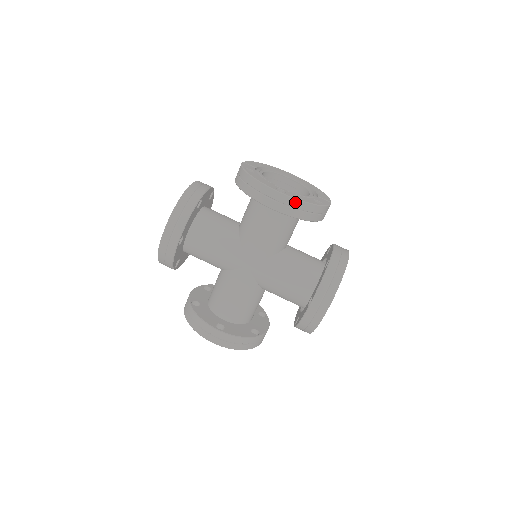
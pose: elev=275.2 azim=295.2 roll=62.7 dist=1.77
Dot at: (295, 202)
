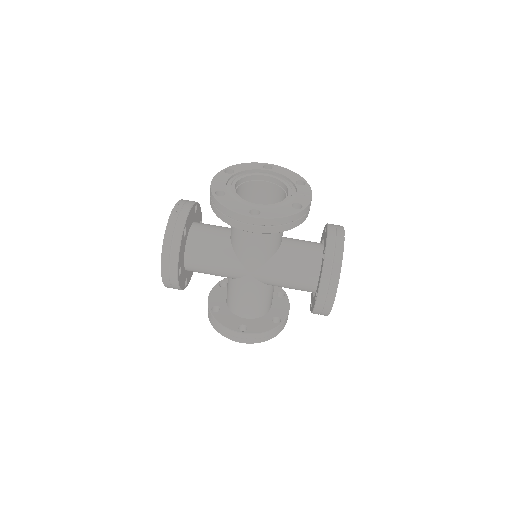
Dot at: (272, 221)
